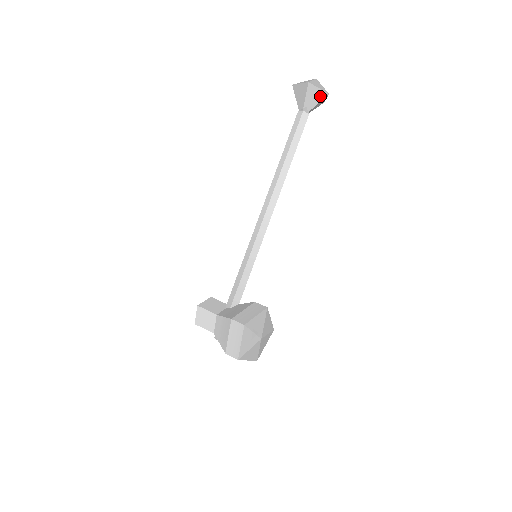
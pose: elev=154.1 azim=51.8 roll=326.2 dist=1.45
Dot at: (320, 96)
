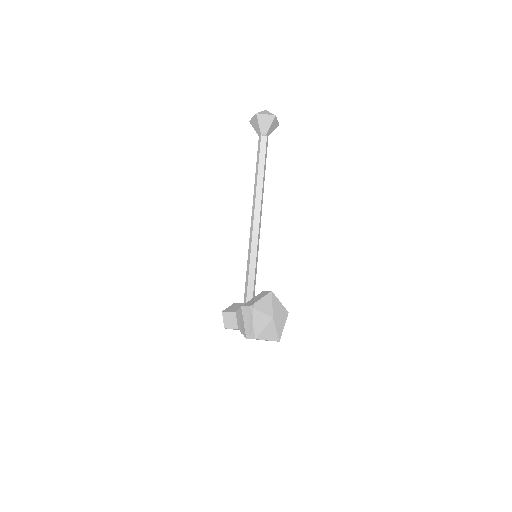
Dot at: (270, 120)
